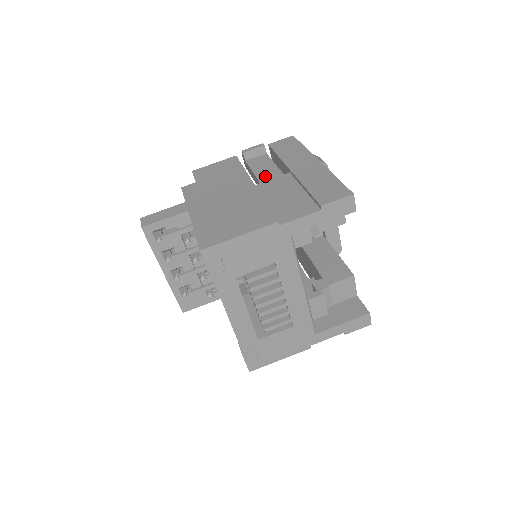
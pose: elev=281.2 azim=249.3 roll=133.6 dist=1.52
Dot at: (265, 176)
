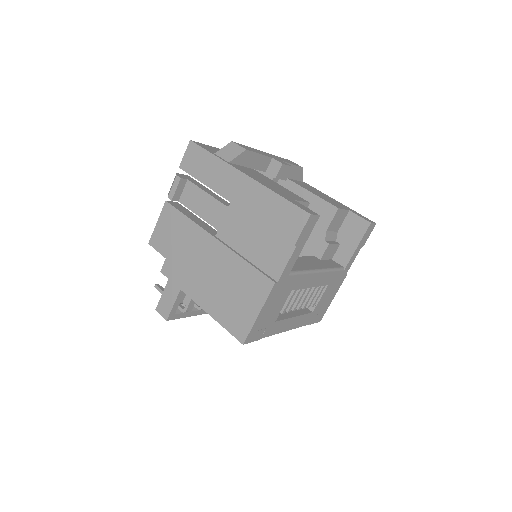
Dot at: (214, 218)
